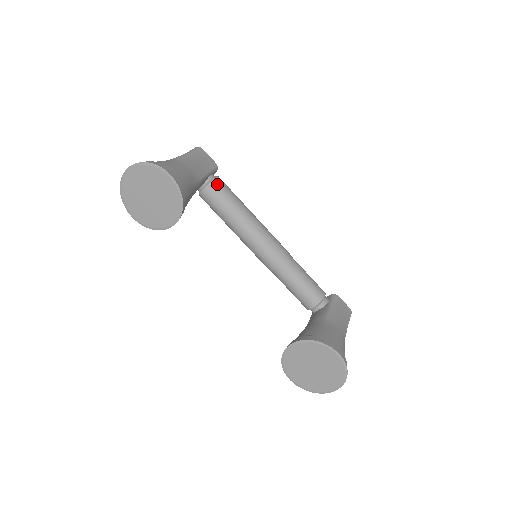
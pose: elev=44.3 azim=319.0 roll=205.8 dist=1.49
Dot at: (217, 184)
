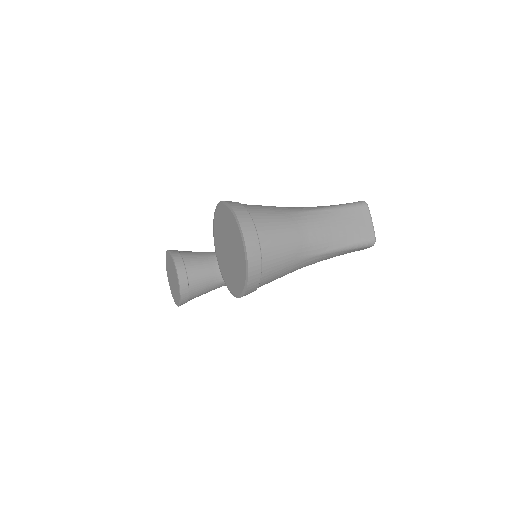
Dot at: occluded
